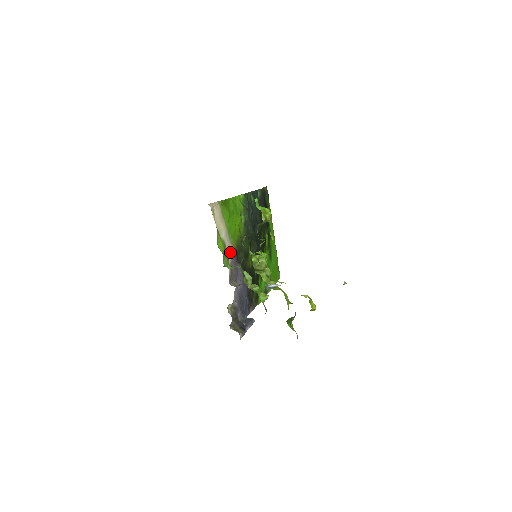
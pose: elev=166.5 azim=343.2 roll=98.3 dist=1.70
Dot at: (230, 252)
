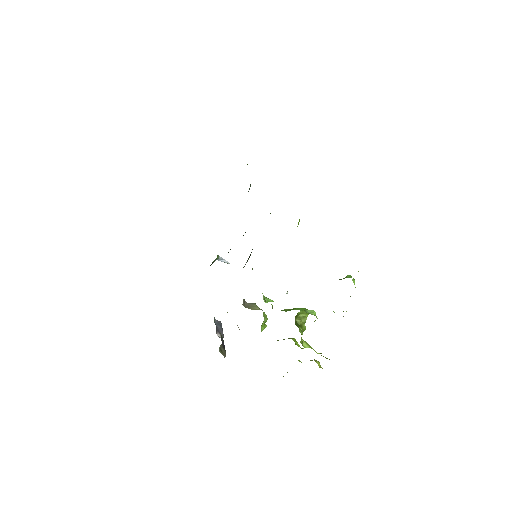
Dot at: occluded
